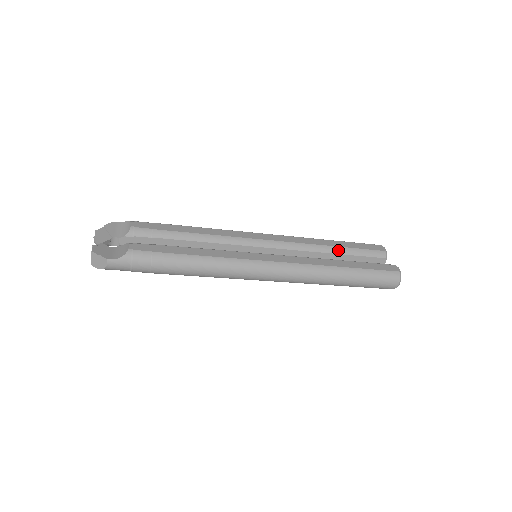
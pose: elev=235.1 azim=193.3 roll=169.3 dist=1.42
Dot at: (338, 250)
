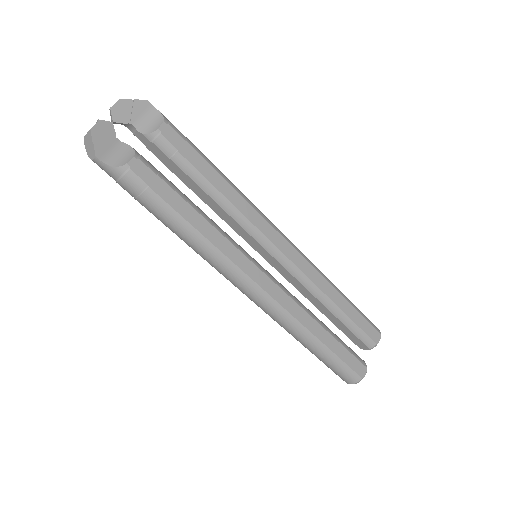
Dot at: (336, 311)
